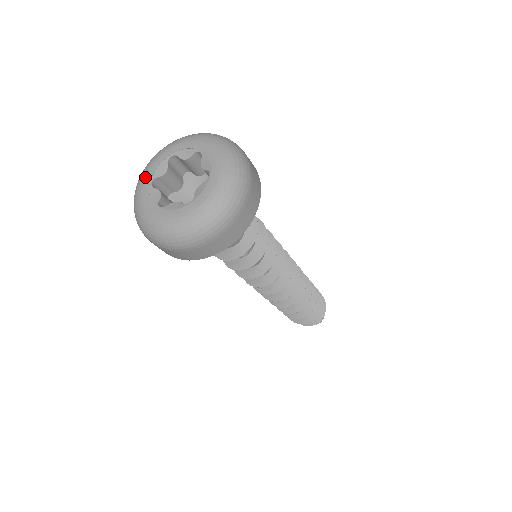
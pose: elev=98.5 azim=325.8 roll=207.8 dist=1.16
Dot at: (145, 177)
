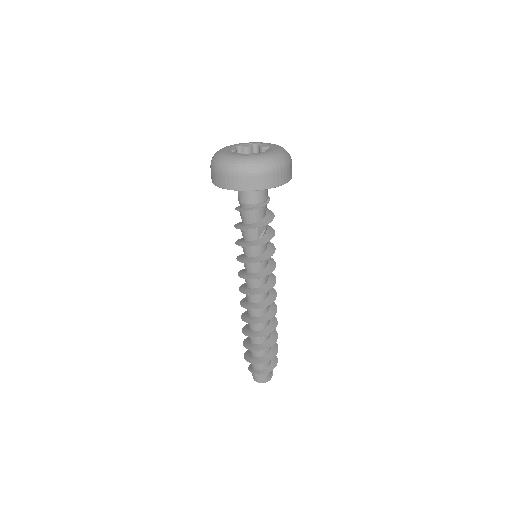
Dot at: (223, 150)
